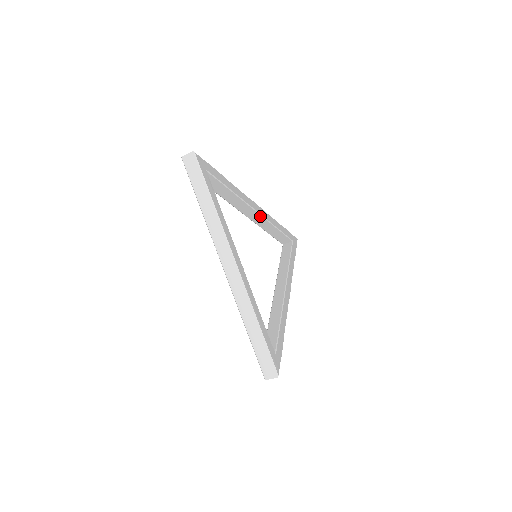
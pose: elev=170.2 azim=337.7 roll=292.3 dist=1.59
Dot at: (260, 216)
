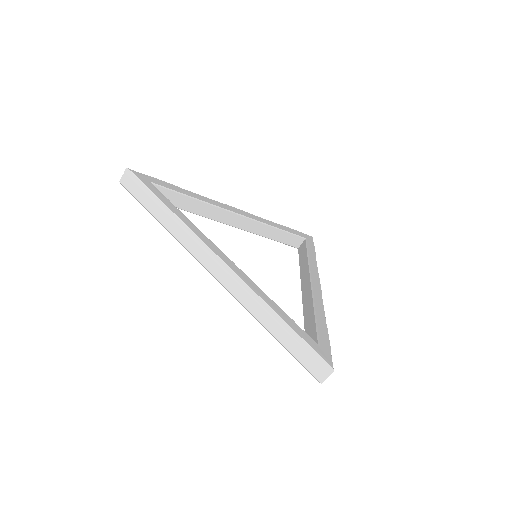
Dot at: (248, 220)
